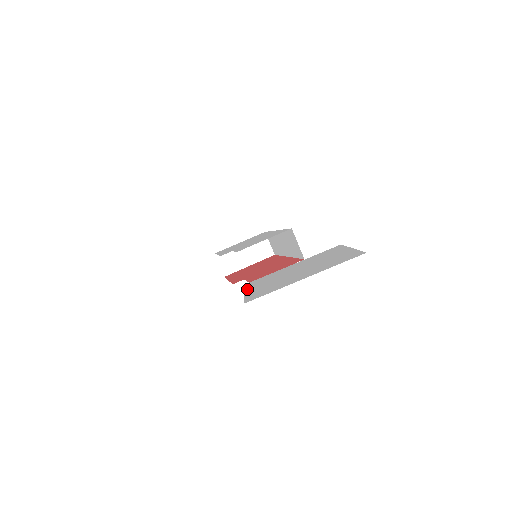
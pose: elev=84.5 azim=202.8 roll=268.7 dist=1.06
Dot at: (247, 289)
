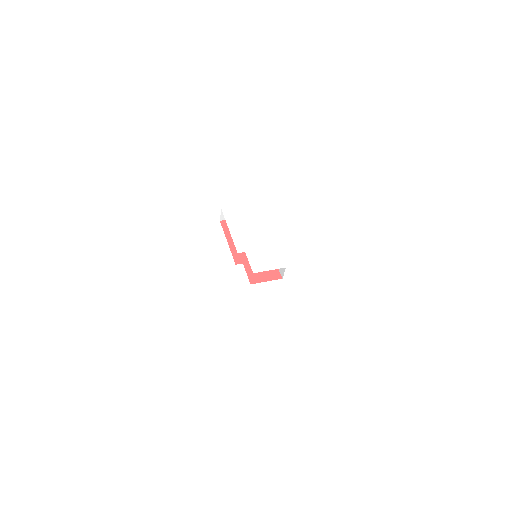
Dot at: (292, 424)
